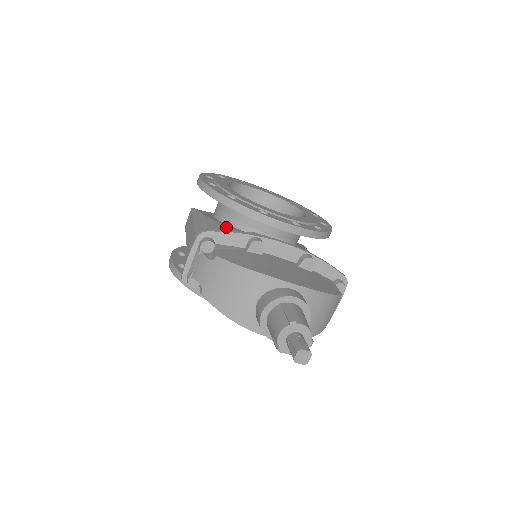
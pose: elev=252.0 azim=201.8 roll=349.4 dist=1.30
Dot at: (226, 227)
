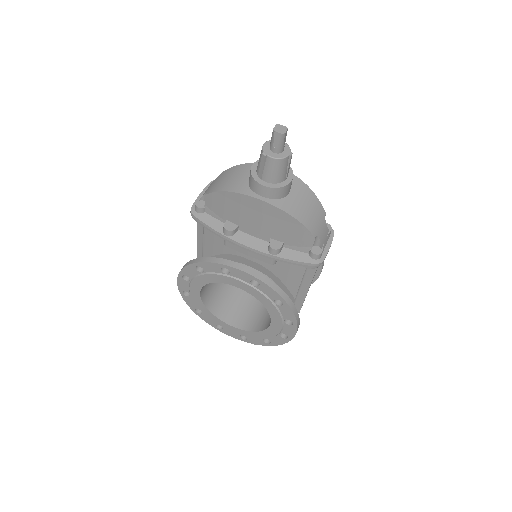
Dot at: occluded
